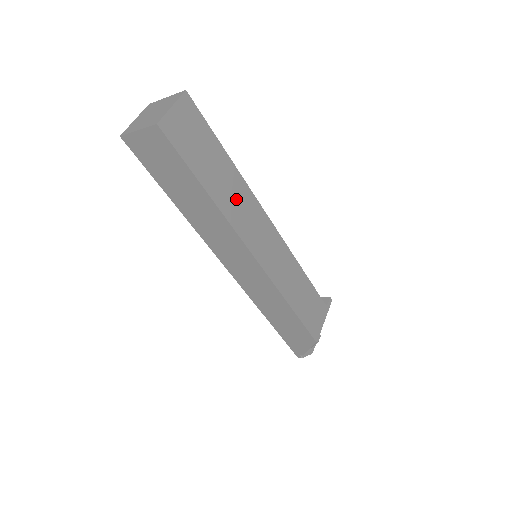
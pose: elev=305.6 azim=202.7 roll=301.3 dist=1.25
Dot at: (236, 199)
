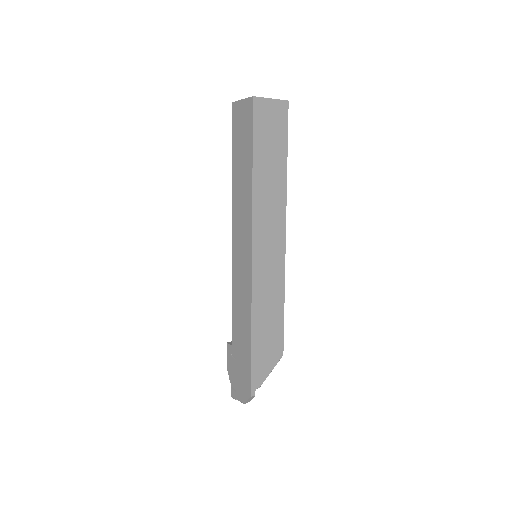
Dot at: occluded
